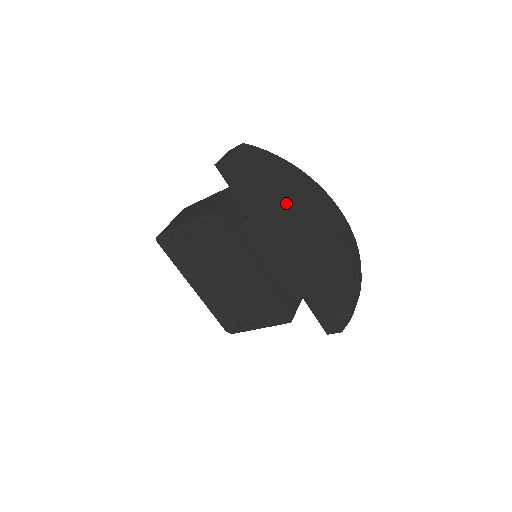
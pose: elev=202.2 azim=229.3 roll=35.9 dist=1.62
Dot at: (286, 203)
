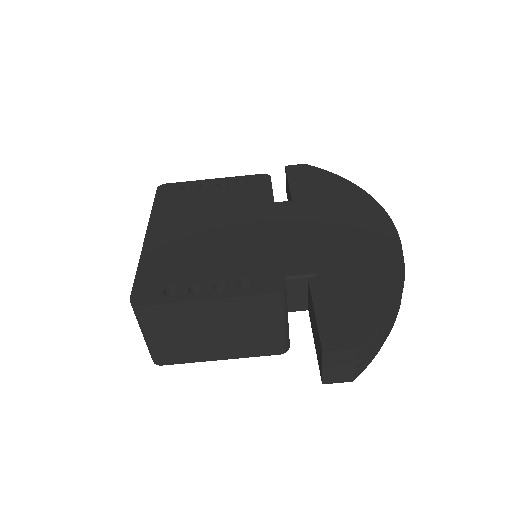
Dot at: (345, 195)
